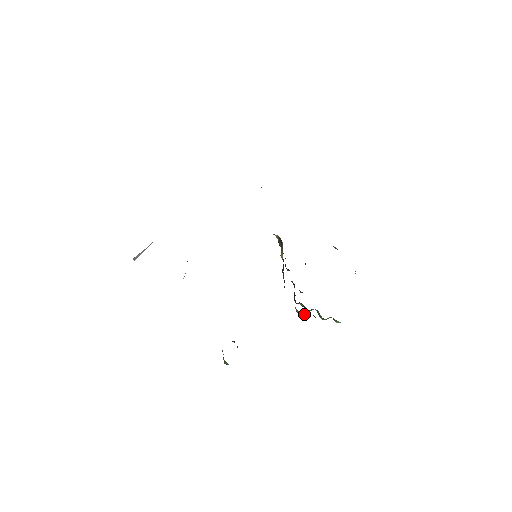
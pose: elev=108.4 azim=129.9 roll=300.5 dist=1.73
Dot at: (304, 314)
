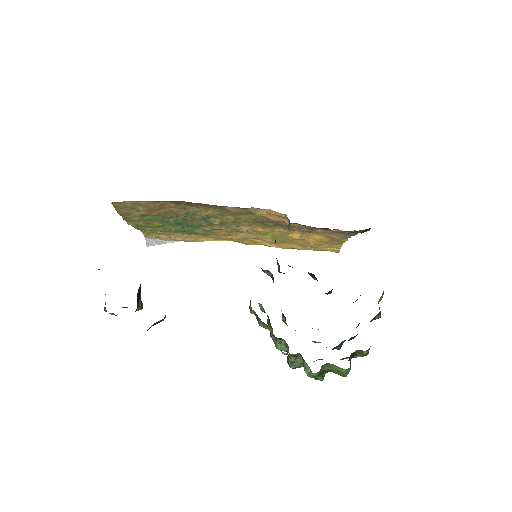
Dot at: (258, 318)
